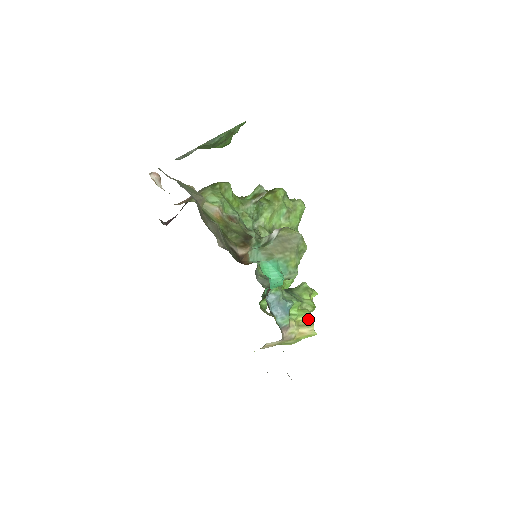
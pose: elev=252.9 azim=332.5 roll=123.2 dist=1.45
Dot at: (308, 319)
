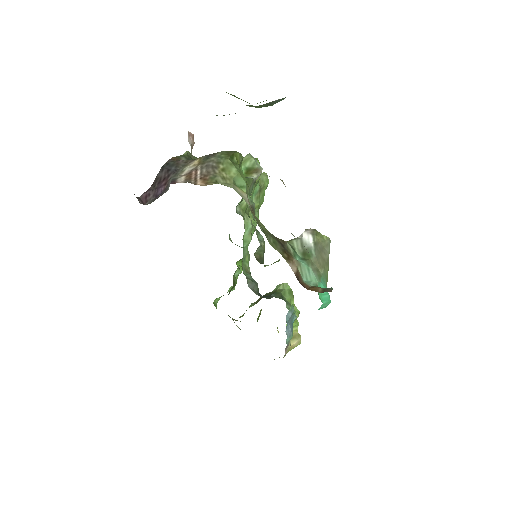
Dot at: (297, 329)
